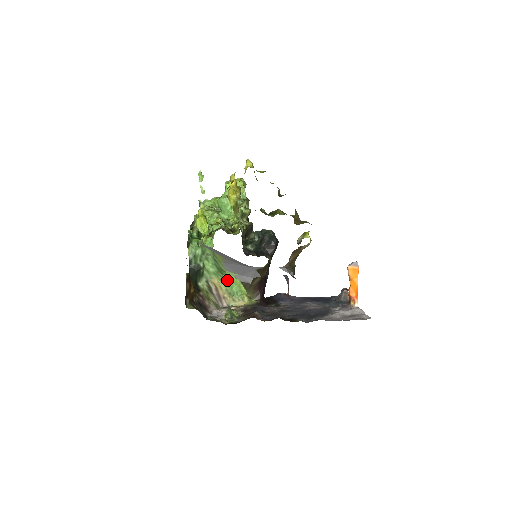
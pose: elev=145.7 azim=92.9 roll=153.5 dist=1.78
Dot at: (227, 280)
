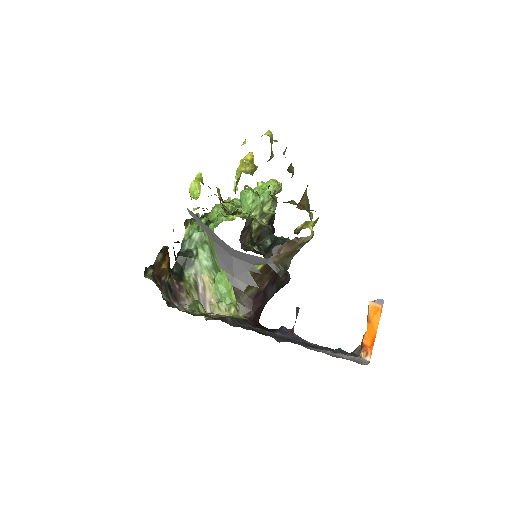
Dot at: (218, 280)
